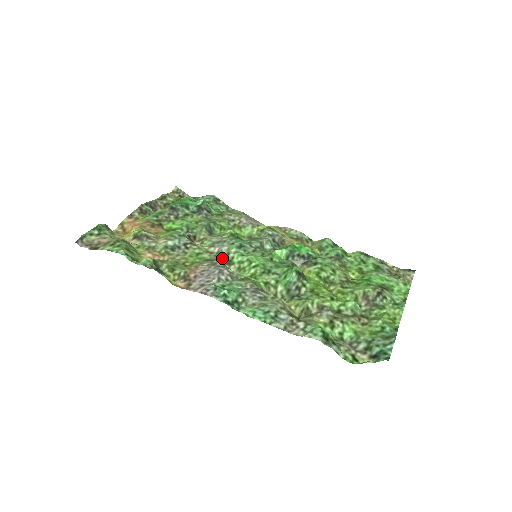
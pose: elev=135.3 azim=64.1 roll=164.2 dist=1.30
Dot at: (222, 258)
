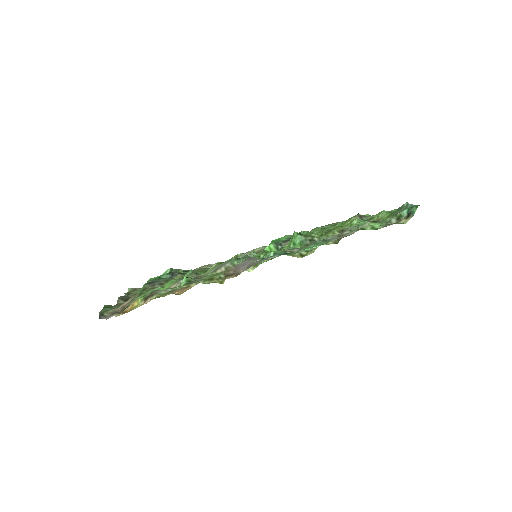
Dot at: occluded
